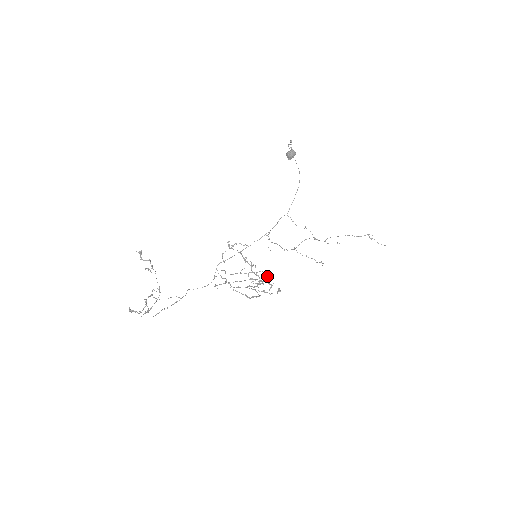
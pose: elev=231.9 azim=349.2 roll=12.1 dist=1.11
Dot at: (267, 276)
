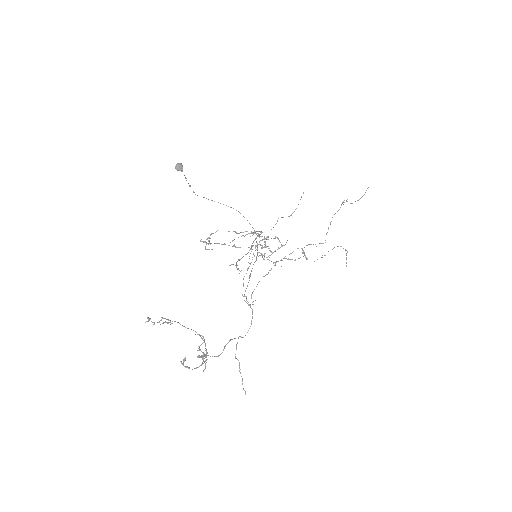
Dot at: (265, 238)
